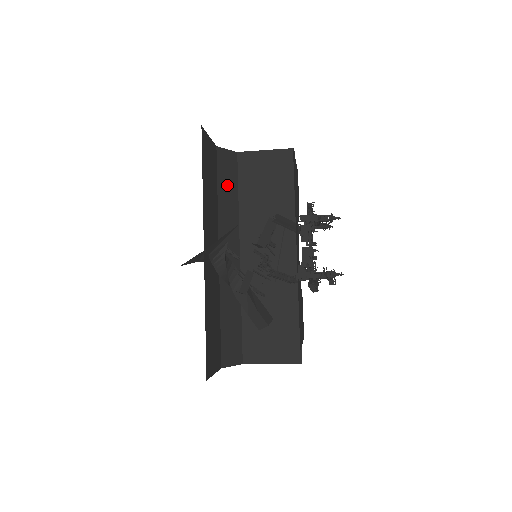
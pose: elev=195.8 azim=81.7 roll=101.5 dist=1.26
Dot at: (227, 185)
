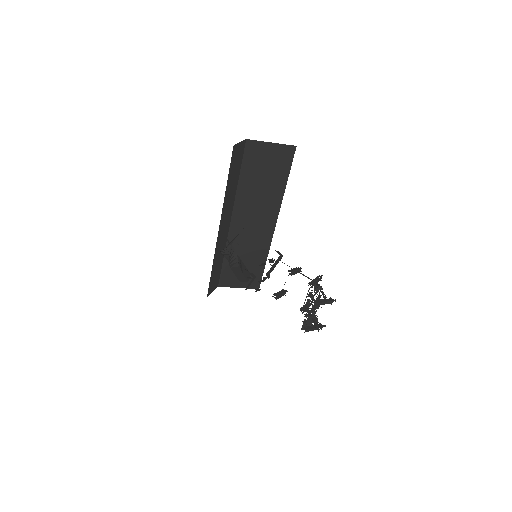
Dot at: (234, 173)
